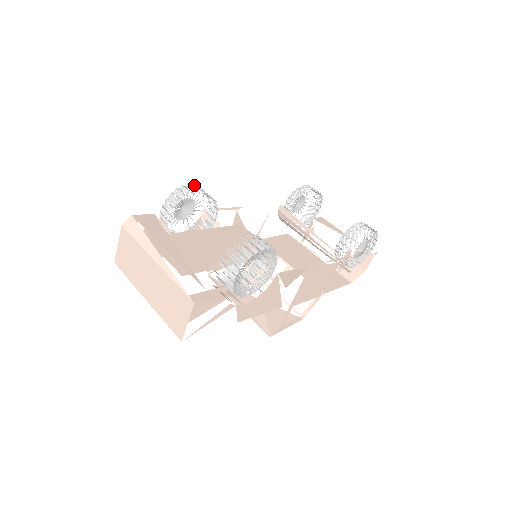
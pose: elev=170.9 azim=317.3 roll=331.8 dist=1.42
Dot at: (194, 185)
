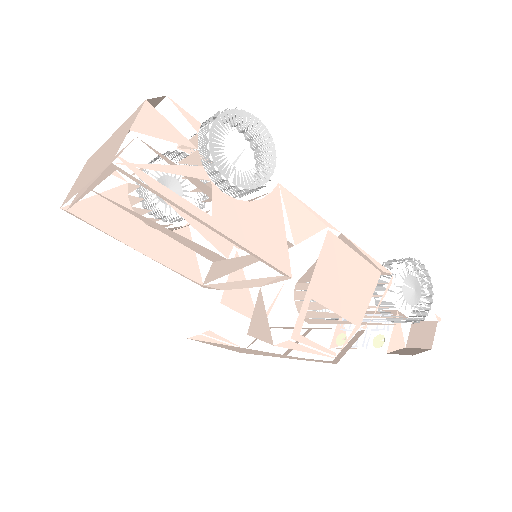
Dot at: occluded
